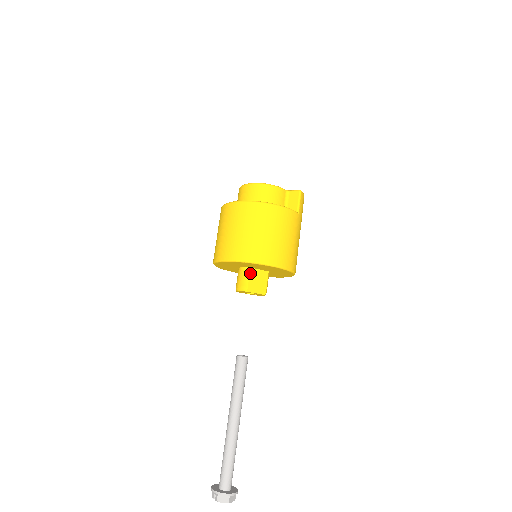
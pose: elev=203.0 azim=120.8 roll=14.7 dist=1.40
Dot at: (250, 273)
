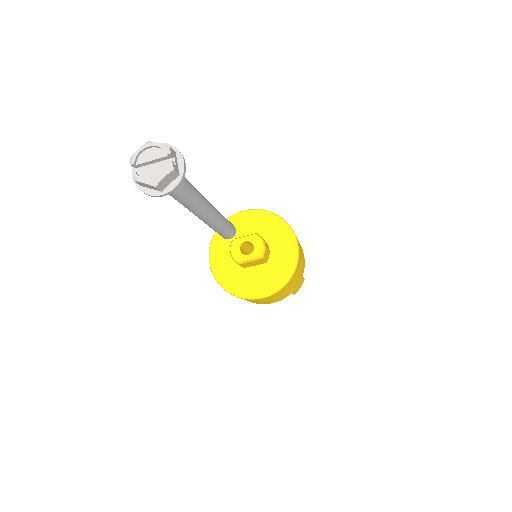
Dot at: occluded
